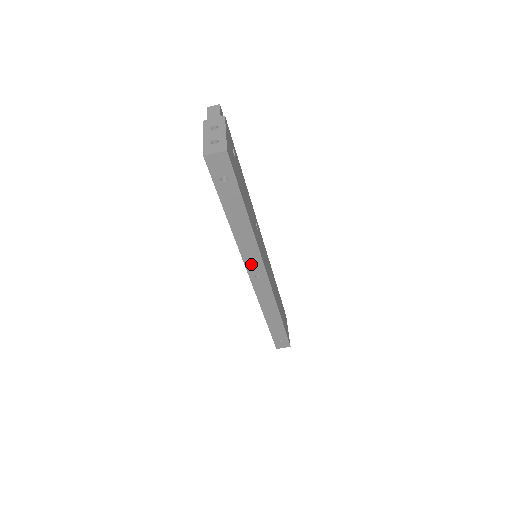
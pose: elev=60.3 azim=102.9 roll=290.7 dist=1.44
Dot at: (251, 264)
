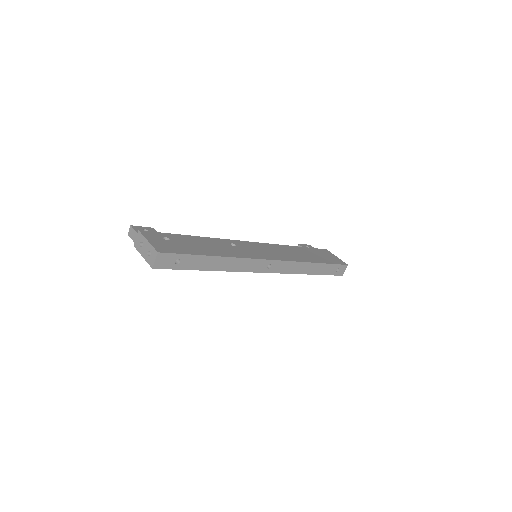
Dot at: (255, 268)
